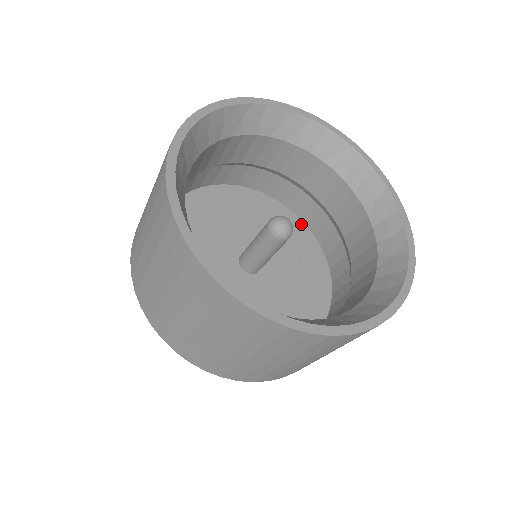
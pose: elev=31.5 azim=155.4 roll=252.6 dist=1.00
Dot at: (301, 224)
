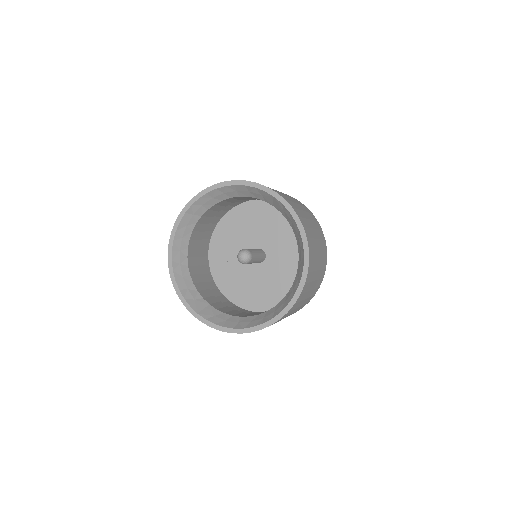
Dot at: occluded
